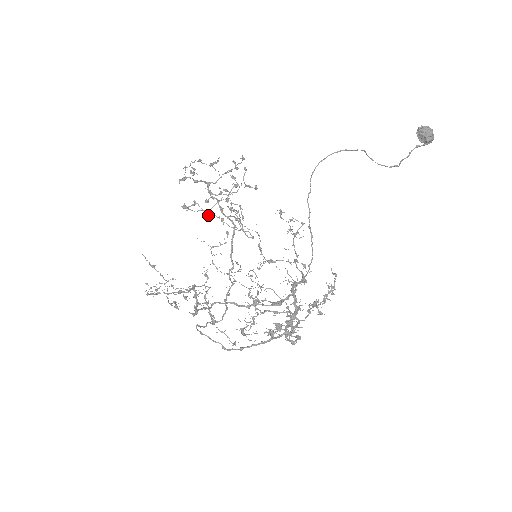
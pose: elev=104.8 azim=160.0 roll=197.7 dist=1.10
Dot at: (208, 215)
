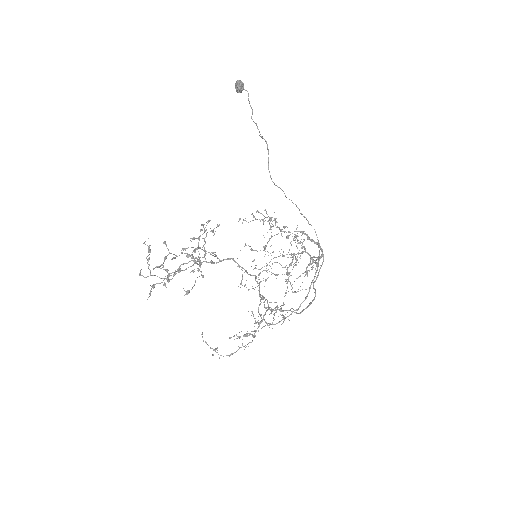
Dot at: (202, 276)
